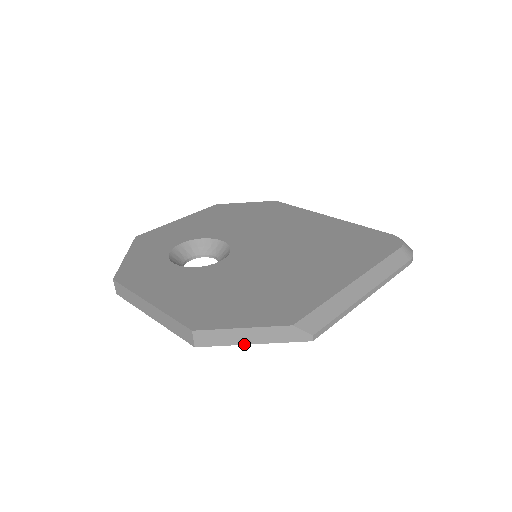
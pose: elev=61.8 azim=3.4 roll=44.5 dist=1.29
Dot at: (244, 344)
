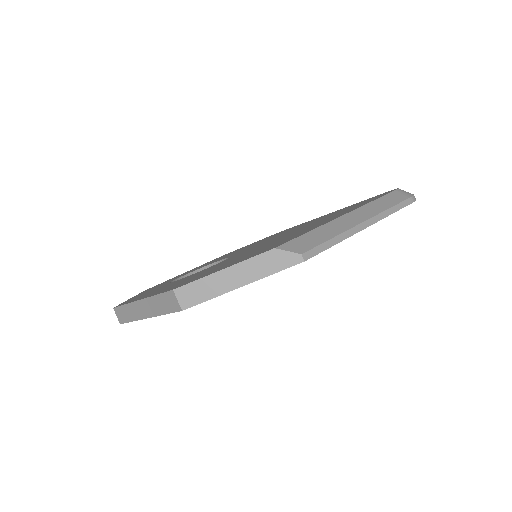
Dot at: (232, 290)
